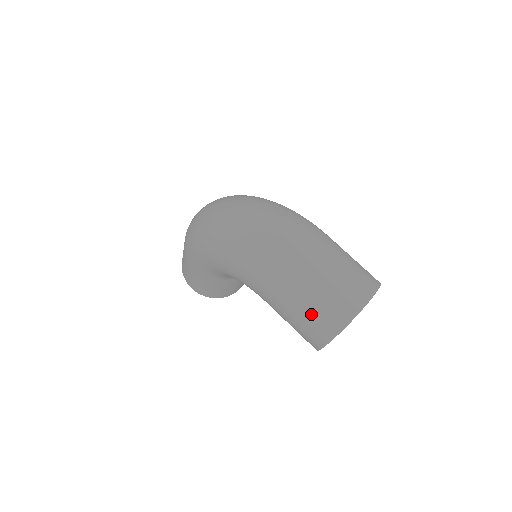
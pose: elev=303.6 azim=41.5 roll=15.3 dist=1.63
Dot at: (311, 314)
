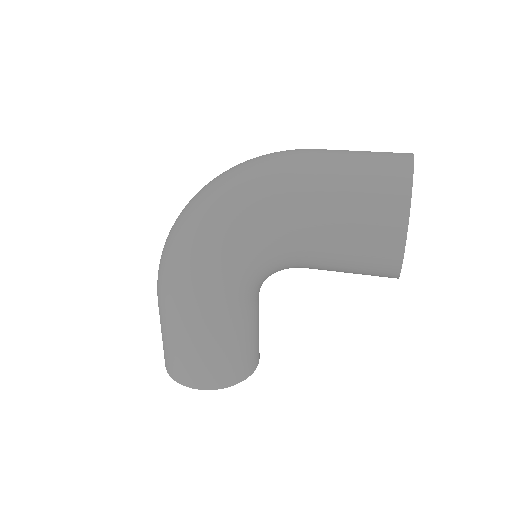
Dot at: (363, 194)
